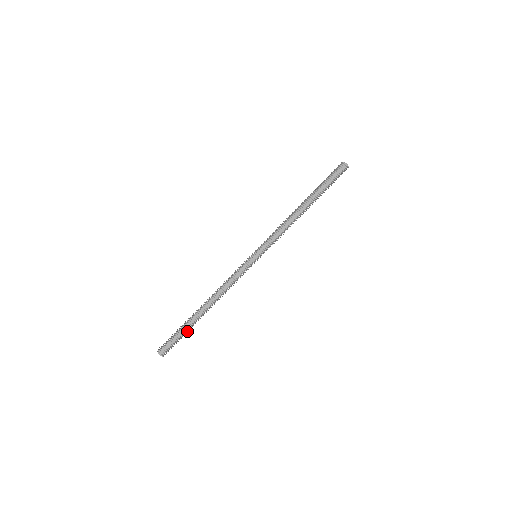
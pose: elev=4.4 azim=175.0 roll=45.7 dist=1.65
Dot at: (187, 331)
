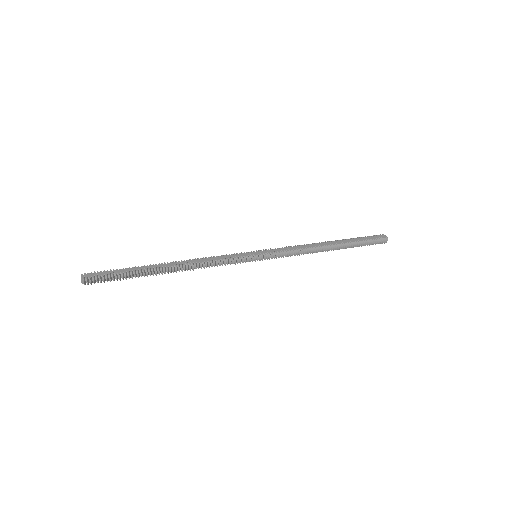
Dot at: (132, 274)
